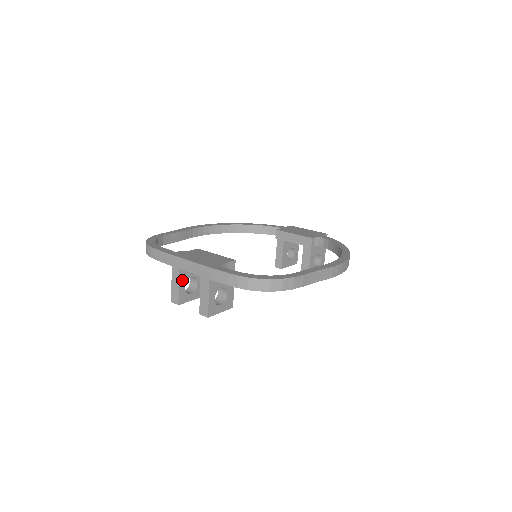
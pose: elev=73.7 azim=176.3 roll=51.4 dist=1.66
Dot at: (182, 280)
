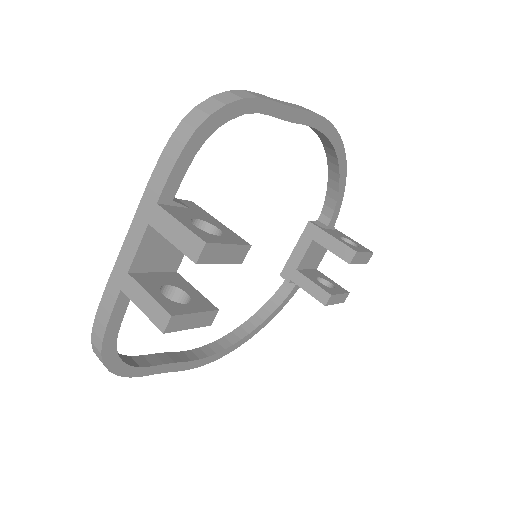
Dot at: (148, 287)
